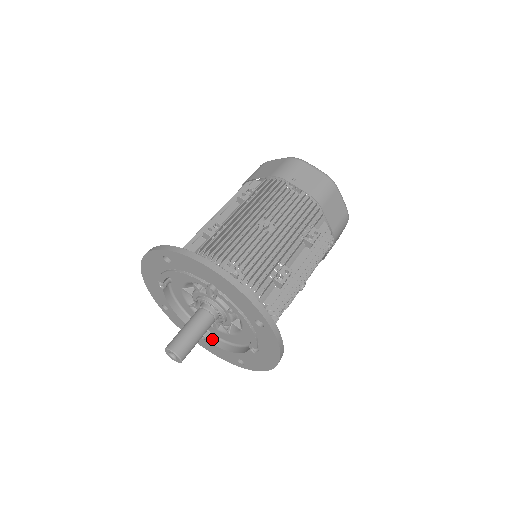
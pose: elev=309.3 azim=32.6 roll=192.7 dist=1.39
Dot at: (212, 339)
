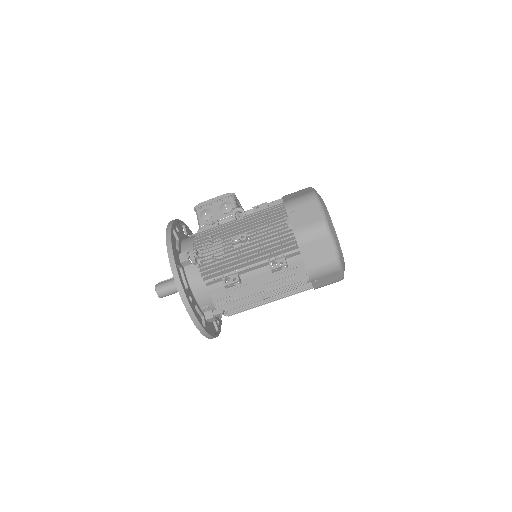
Dot at: occluded
